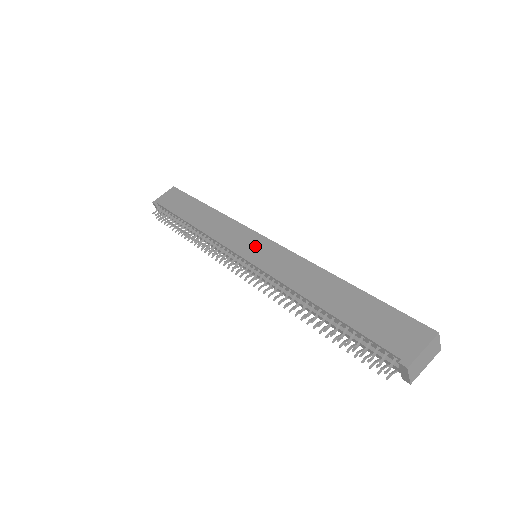
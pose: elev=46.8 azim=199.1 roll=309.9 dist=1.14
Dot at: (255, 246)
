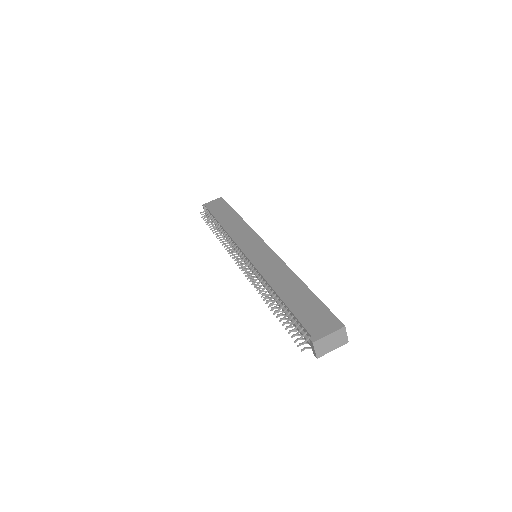
Dot at: (256, 248)
